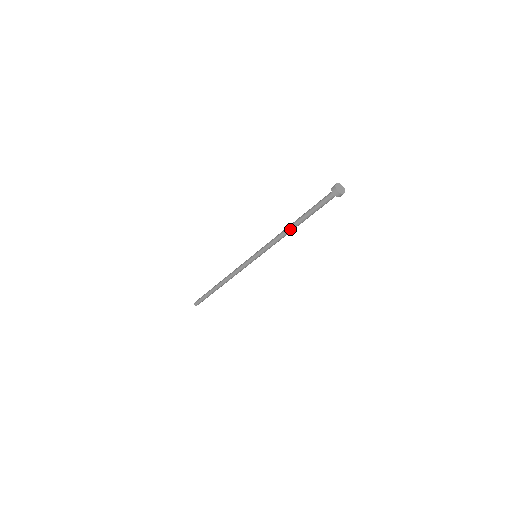
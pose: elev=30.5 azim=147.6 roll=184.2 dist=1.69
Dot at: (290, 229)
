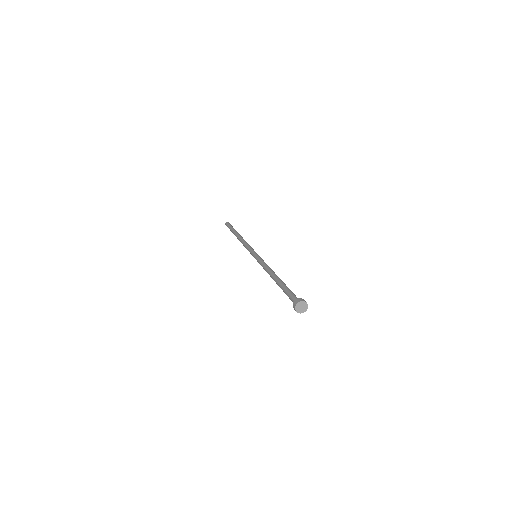
Dot at: (272, 276)
